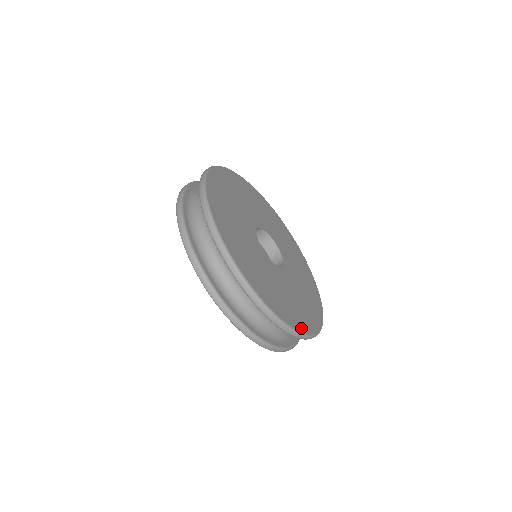
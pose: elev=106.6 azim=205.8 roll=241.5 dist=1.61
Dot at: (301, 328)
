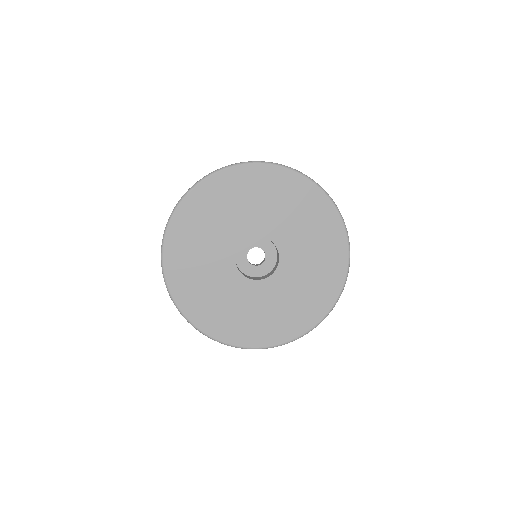
Dot at: (253, 343)
